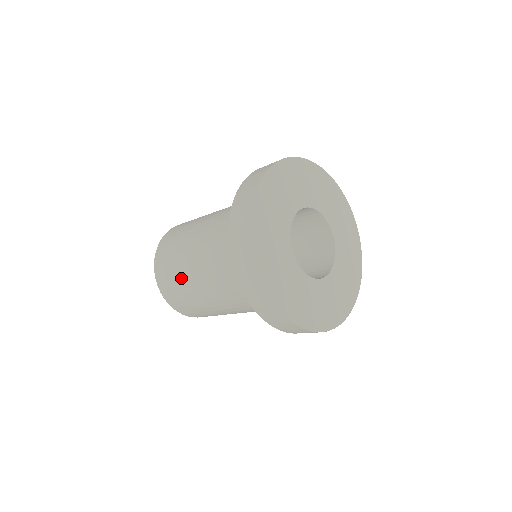
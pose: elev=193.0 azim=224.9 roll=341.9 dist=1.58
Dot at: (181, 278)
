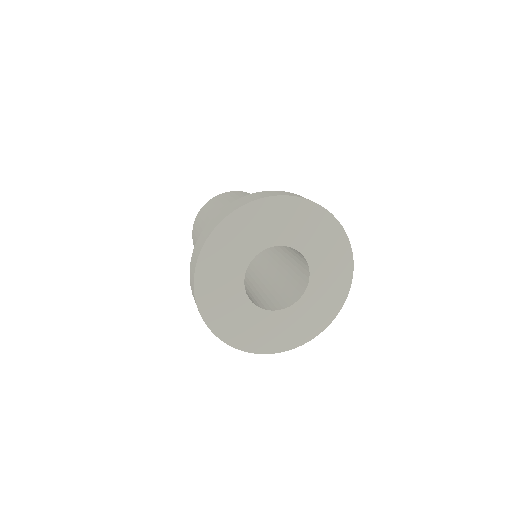
Dot at: occluded
